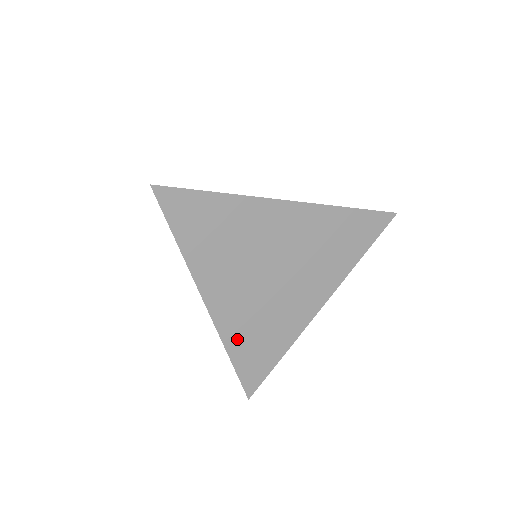
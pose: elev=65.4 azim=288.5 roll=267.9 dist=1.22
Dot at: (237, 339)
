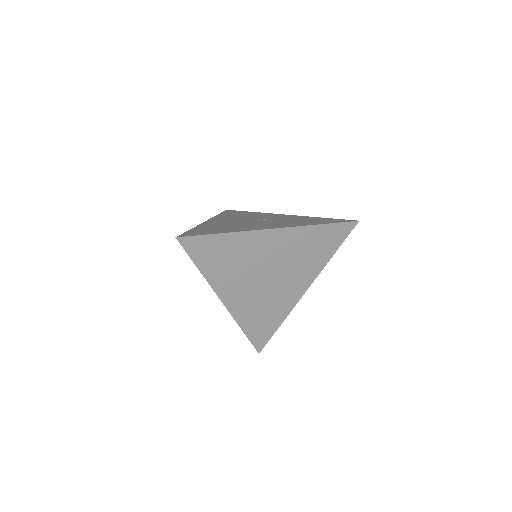
Dot at: (247, 319)
